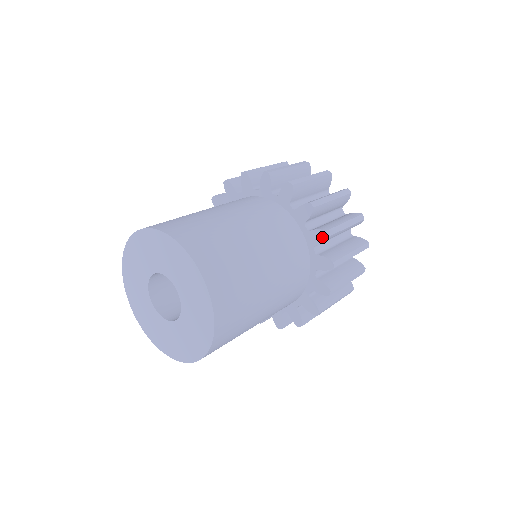
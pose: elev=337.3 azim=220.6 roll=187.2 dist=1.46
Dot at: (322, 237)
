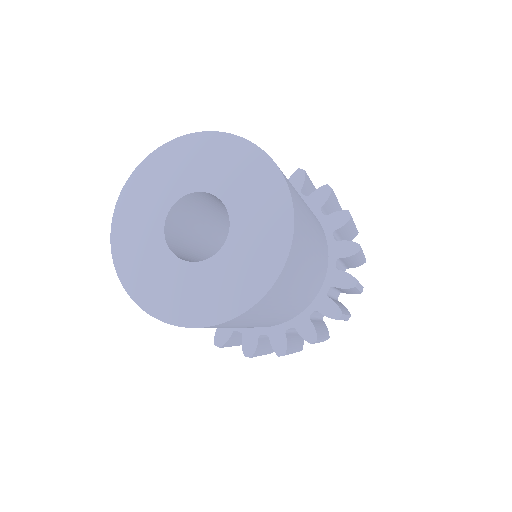
Dot at: (352, 250)
